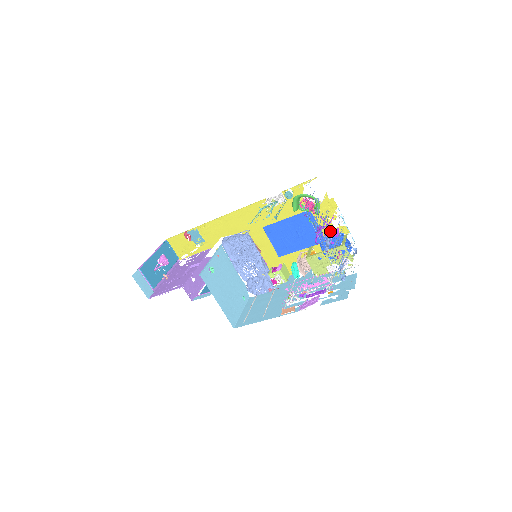
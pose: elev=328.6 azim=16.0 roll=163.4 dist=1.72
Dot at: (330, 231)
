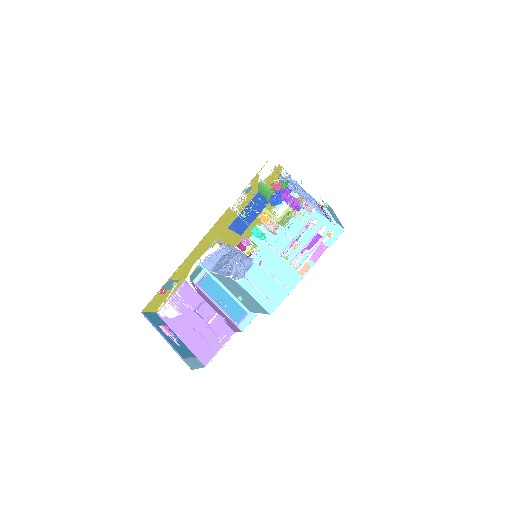
Dot at: (289, 191)
